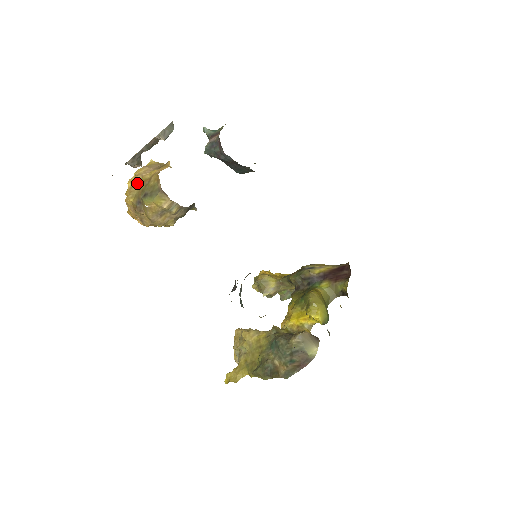
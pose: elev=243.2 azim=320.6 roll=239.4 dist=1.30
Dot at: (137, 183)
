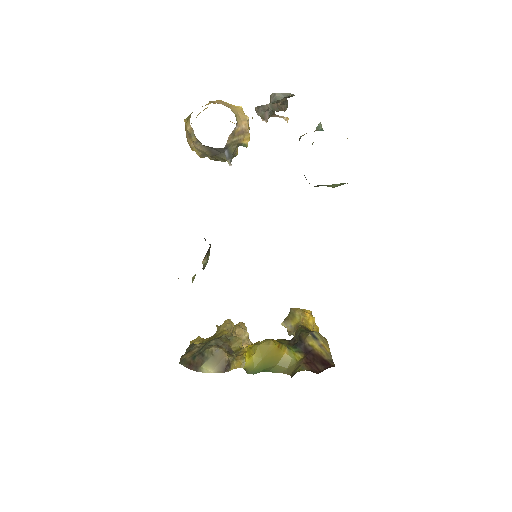
Dot at: occluded
